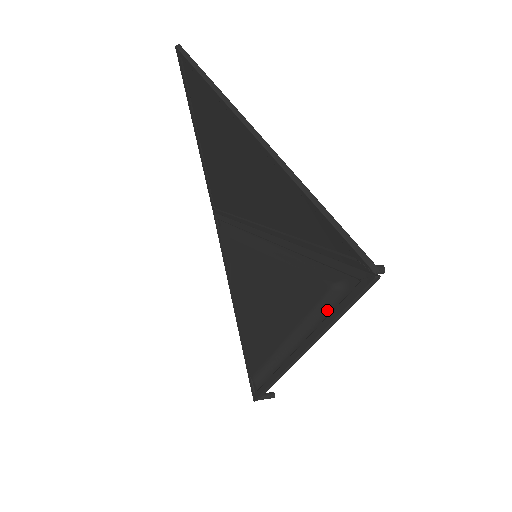
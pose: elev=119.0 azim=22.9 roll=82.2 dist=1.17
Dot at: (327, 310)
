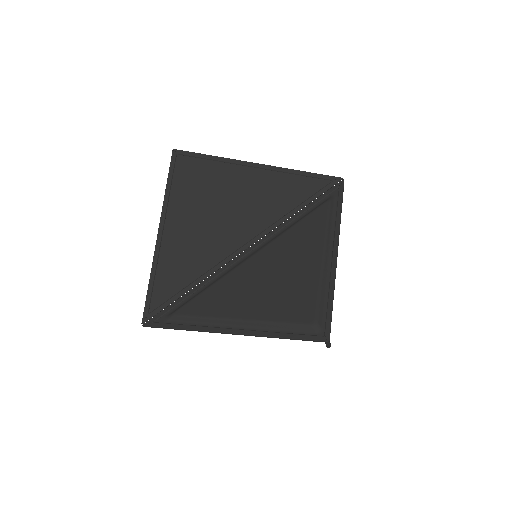
Dot at: (334, 214)
